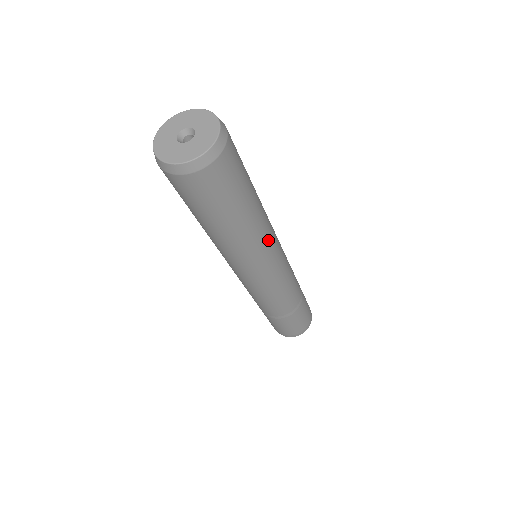
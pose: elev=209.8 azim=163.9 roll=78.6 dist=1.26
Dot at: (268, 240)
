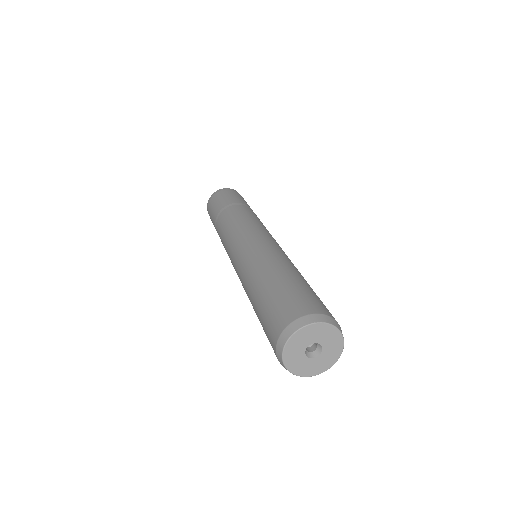
Dot at: occluded
